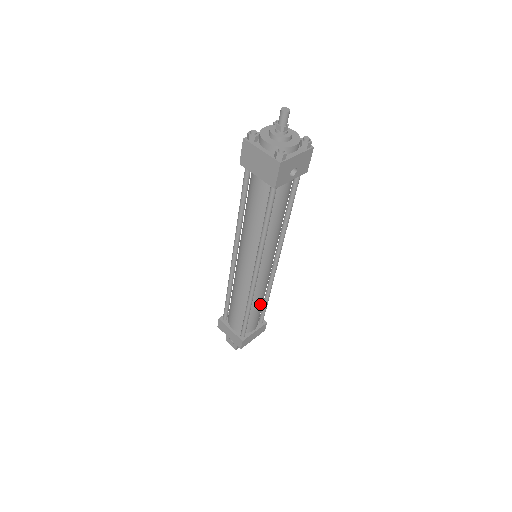
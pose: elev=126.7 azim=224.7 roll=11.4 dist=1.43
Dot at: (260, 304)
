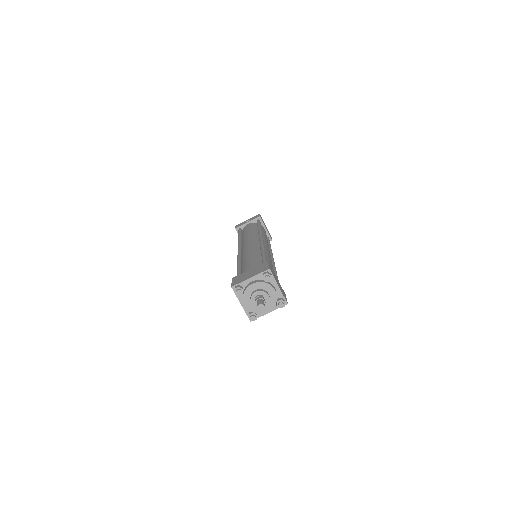
Dot at: occluded
